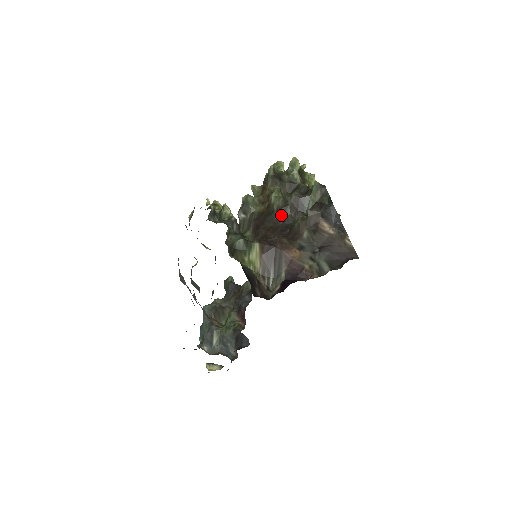
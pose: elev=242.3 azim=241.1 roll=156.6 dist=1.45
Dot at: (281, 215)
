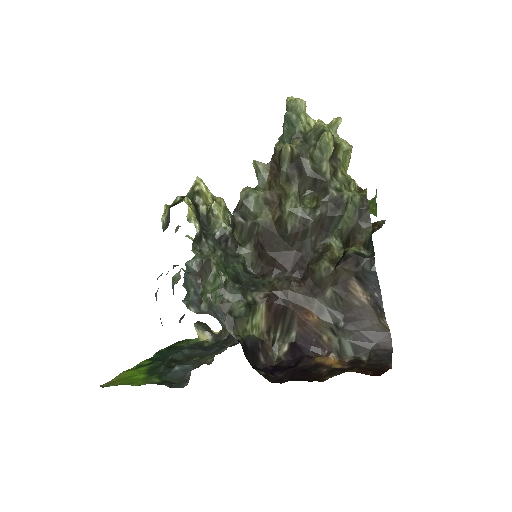
Dot at: (297, 239)
